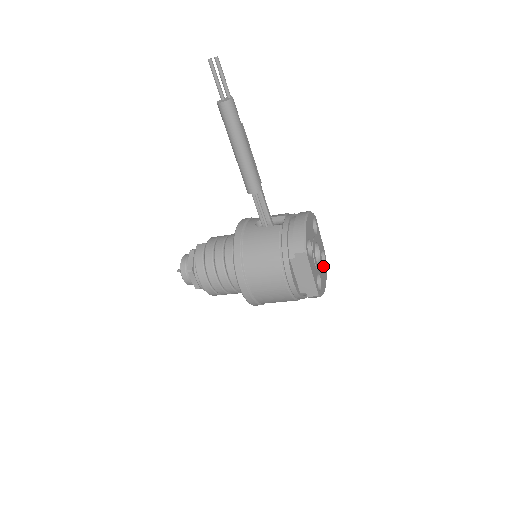
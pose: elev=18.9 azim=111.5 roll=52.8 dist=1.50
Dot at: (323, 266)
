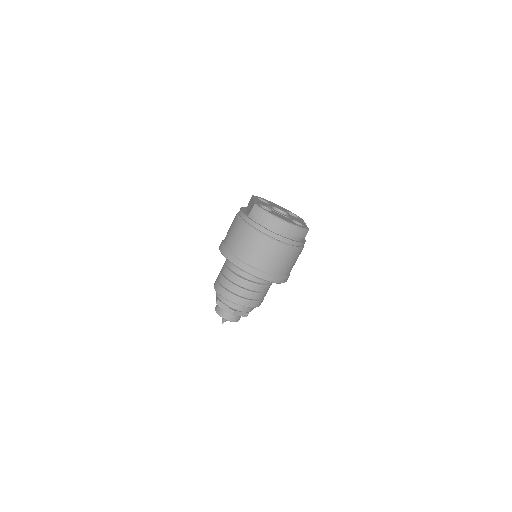
Dot at: (292, 221)
